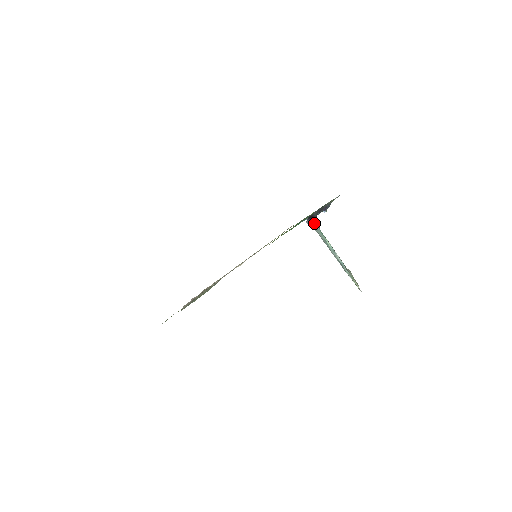
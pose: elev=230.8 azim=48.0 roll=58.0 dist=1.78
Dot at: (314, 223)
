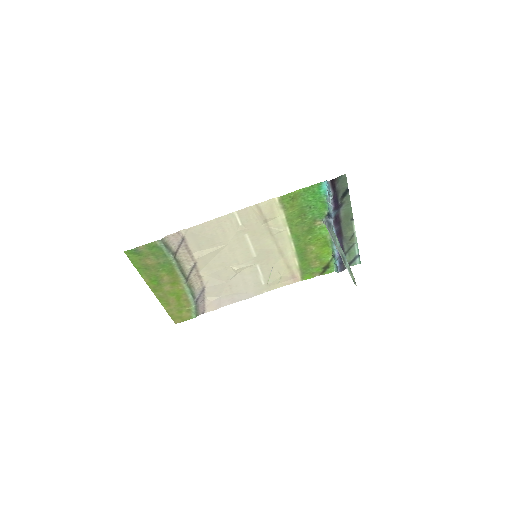
Dot at: (329, 223)
